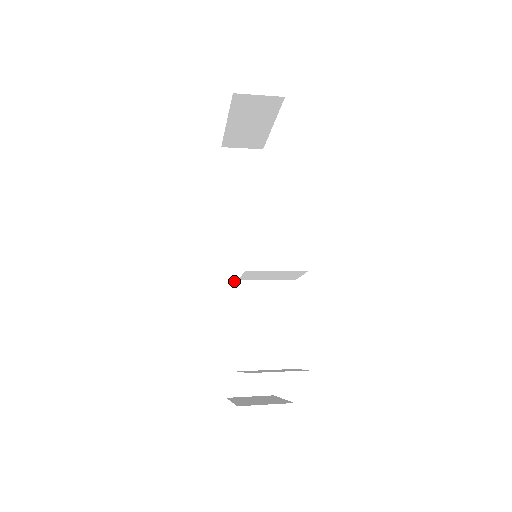
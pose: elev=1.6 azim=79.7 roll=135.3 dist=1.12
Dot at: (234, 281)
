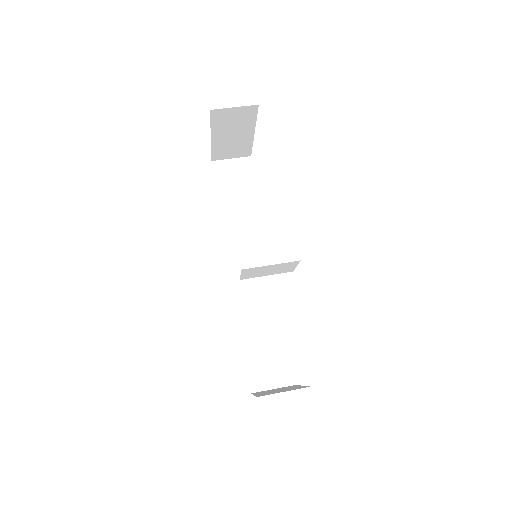
Dot at: (242, 283)
